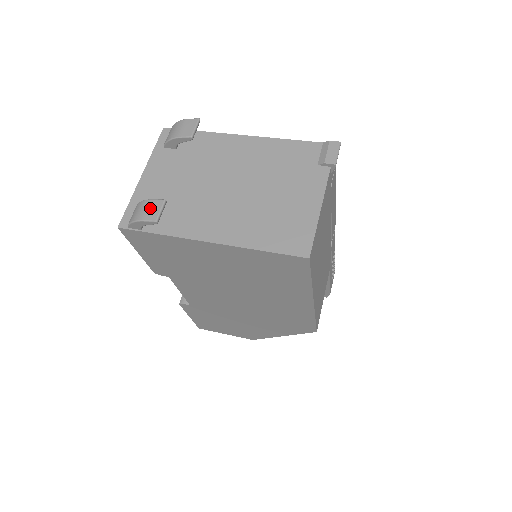
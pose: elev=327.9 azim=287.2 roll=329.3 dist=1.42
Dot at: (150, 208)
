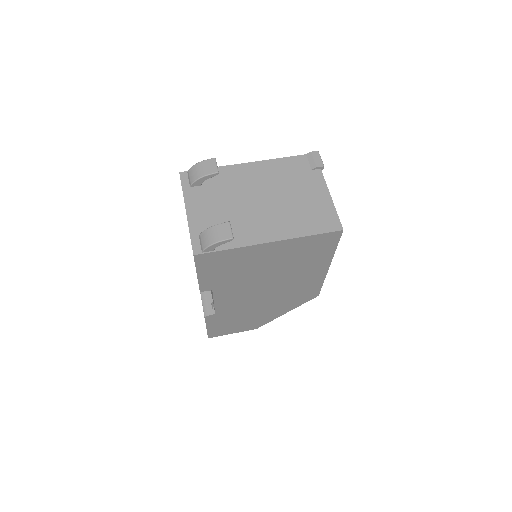
Dot at: (221, 231)
